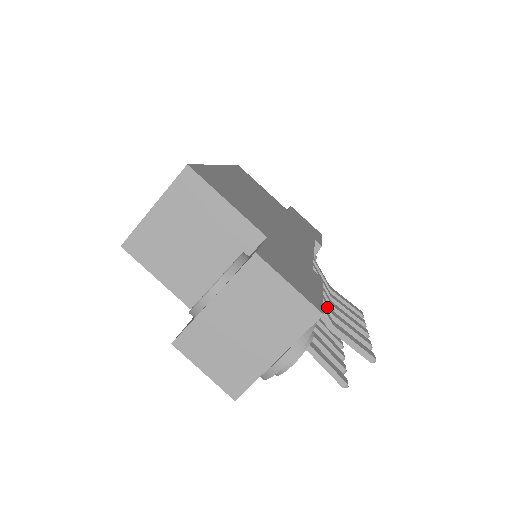
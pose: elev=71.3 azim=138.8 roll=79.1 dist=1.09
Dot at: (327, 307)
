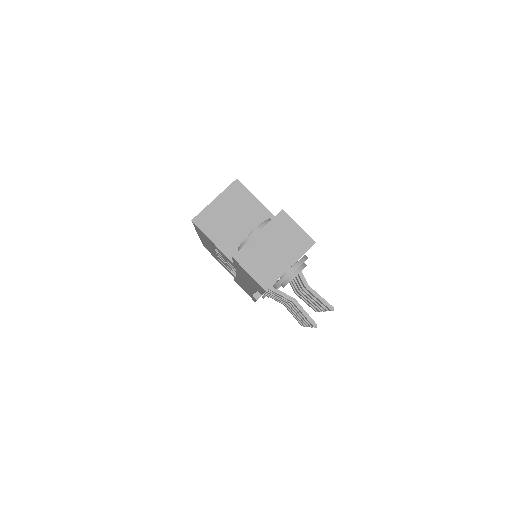
Dot at: occluded
